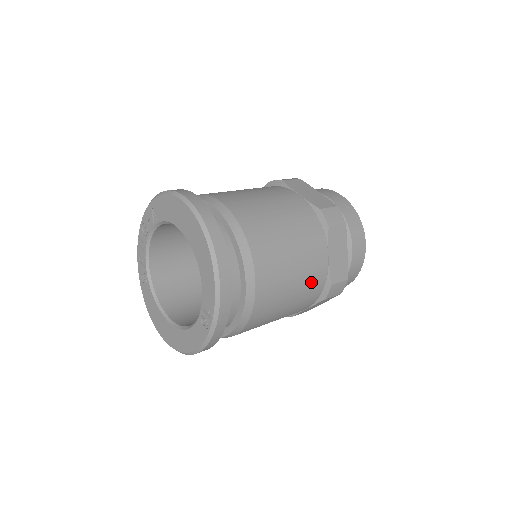
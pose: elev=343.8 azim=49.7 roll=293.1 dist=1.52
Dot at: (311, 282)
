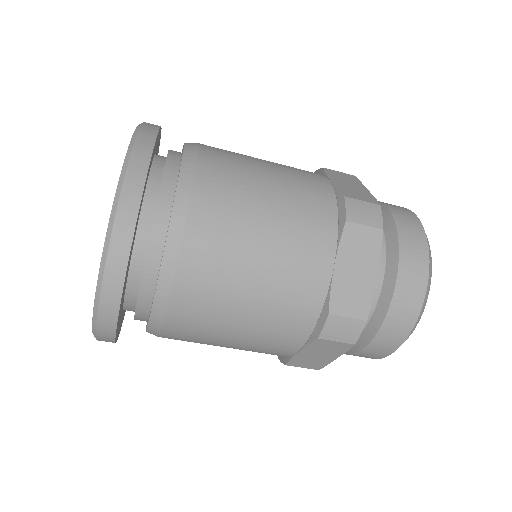
Dot at: (304, 189)
